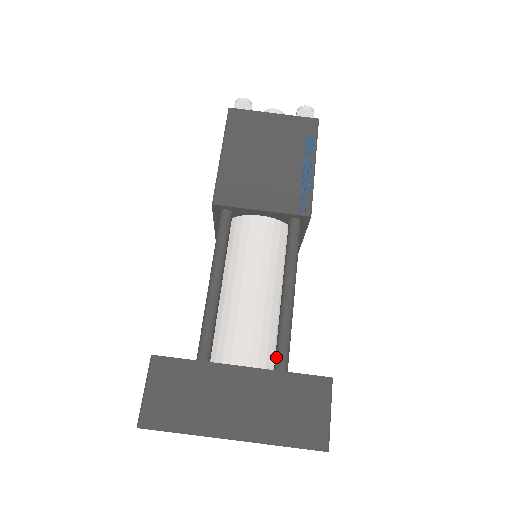
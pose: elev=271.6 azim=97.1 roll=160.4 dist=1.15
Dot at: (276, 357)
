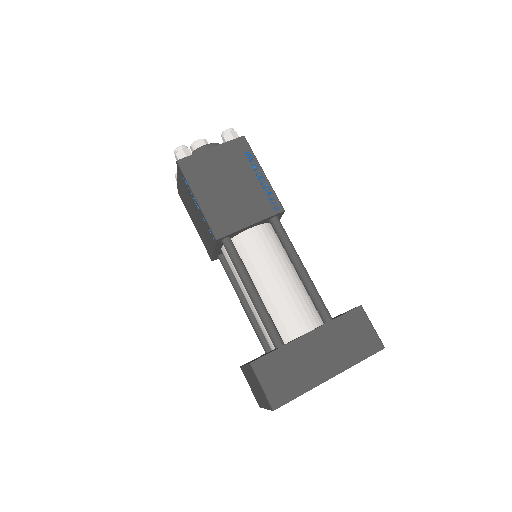
Dot at: (320, 314)
